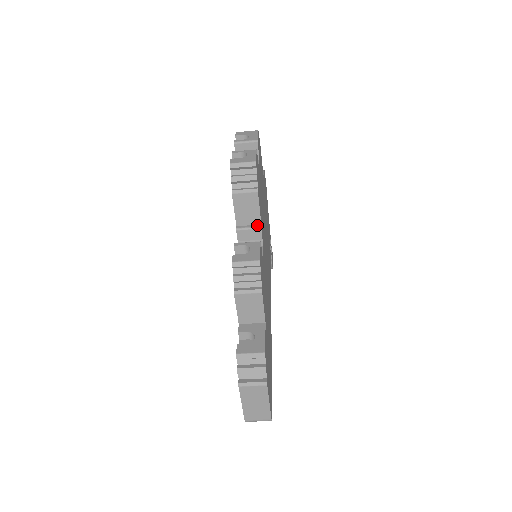
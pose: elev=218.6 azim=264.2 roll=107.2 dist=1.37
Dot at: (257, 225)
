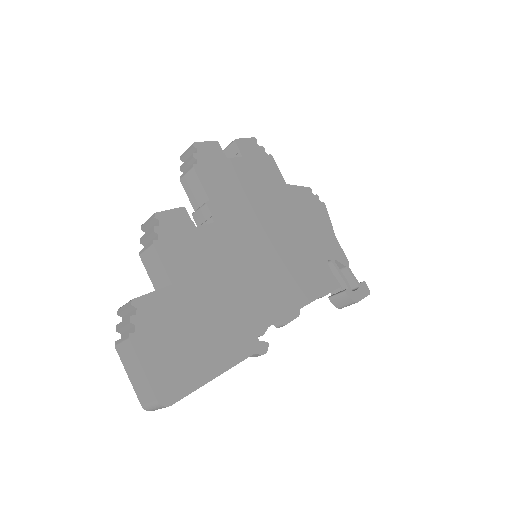
Dot at: (206, 203)
